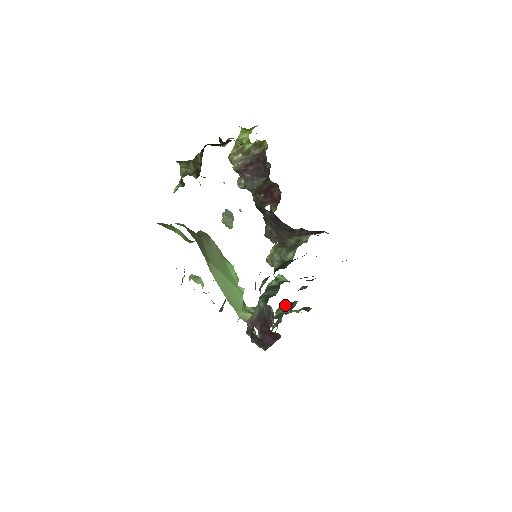
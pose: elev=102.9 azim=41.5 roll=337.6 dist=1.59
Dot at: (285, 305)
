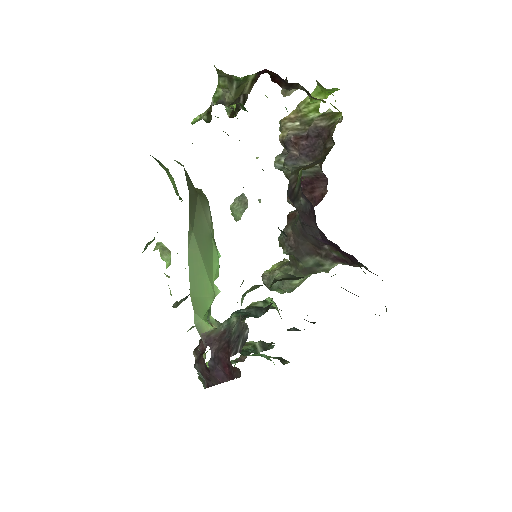
Dot at: (258, 342)
